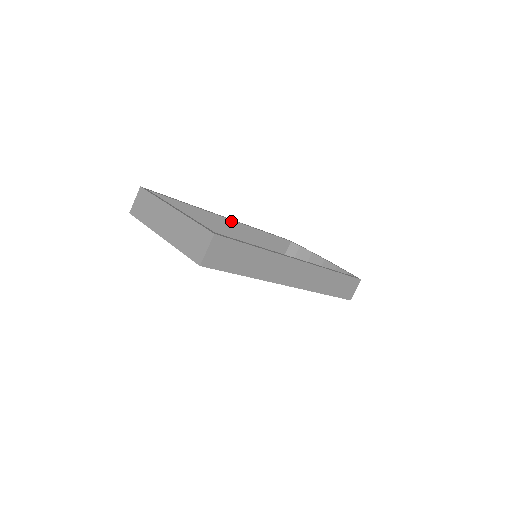
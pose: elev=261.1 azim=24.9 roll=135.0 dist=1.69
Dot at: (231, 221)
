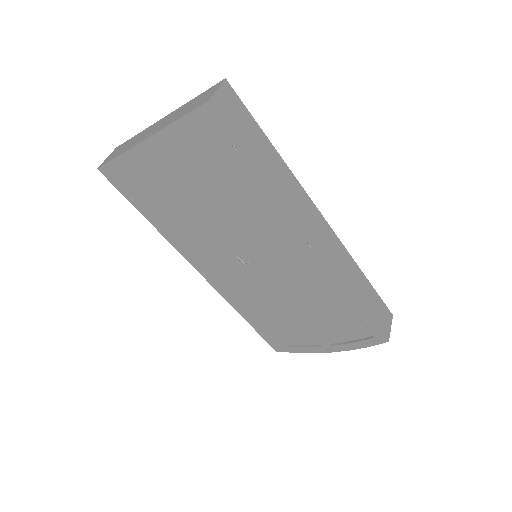
Dot at: occluded
